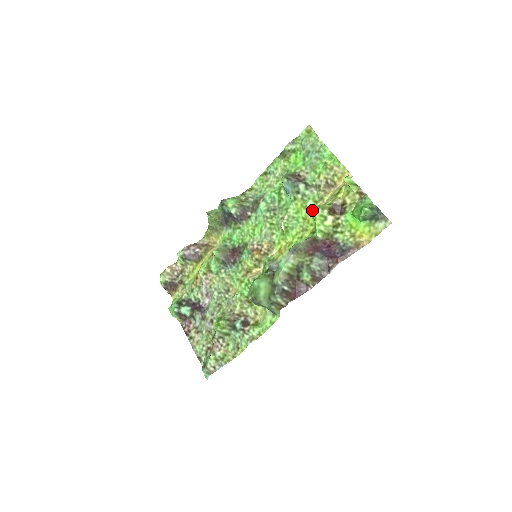
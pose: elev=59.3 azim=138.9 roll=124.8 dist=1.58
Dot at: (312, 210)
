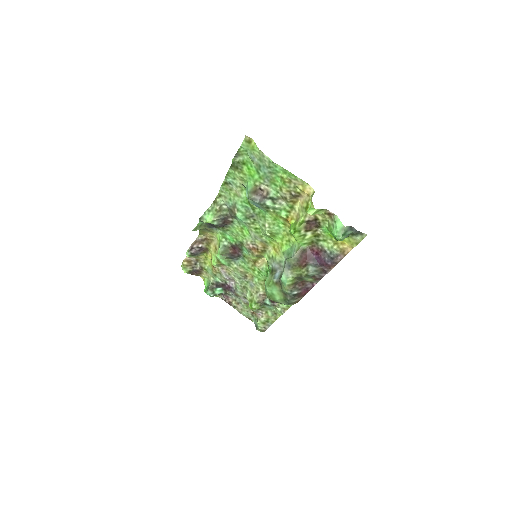
Dot at: occluded
